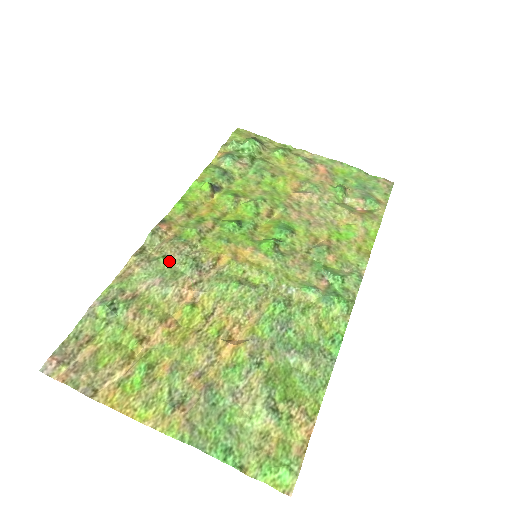
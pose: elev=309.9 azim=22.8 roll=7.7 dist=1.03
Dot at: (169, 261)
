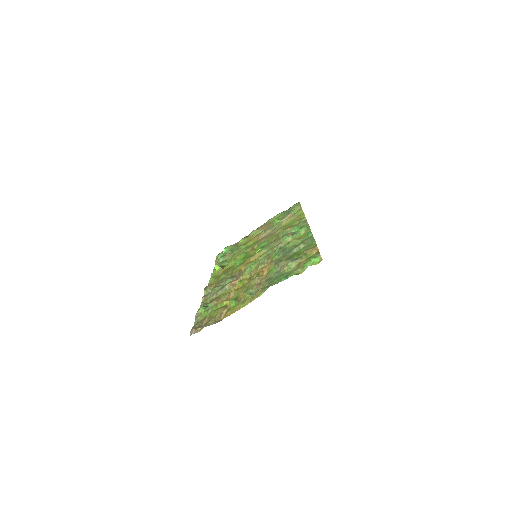
Dot at: (219, 286)
